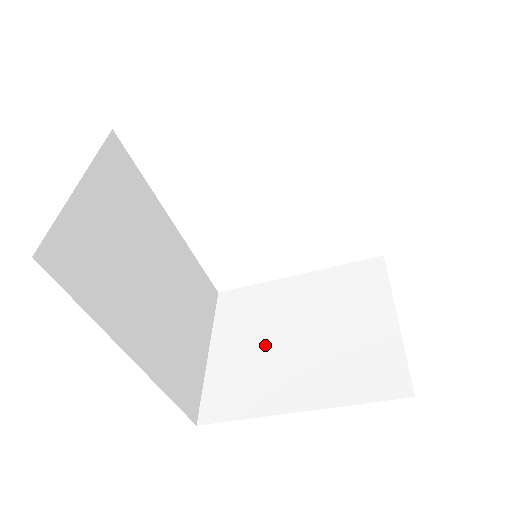
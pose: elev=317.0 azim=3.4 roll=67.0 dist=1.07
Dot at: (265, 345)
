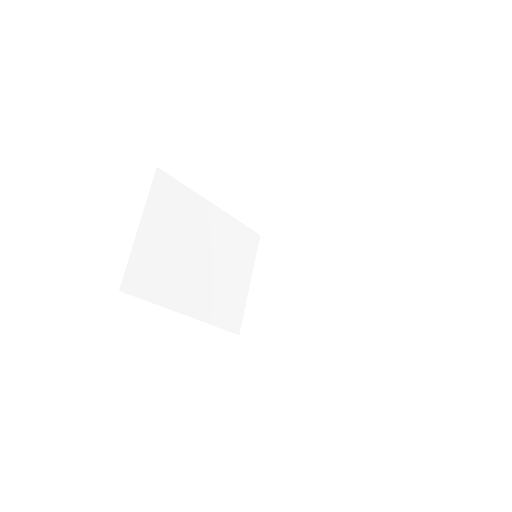
Dot at: (282, 288)
